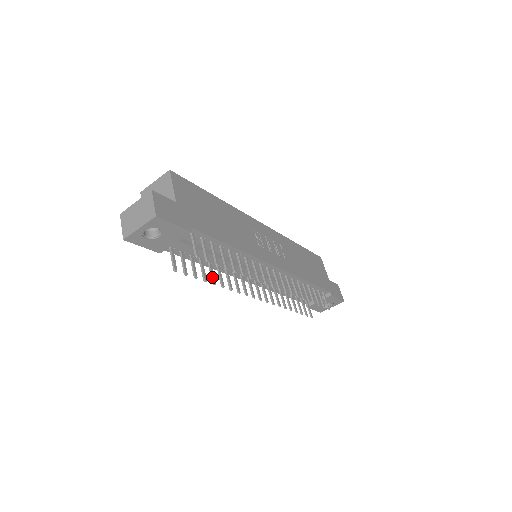
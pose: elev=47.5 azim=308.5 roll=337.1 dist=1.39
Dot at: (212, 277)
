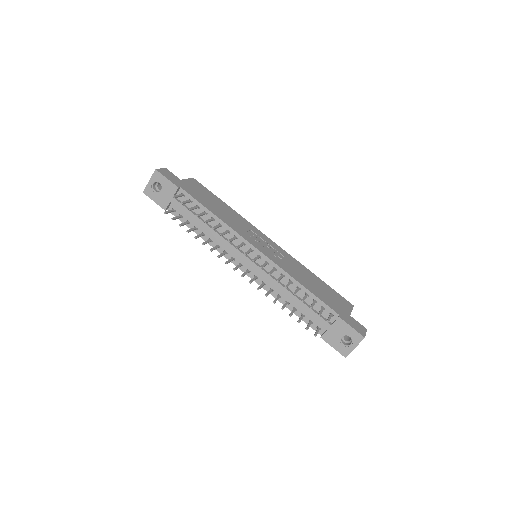
Dot at: (197, 235)
